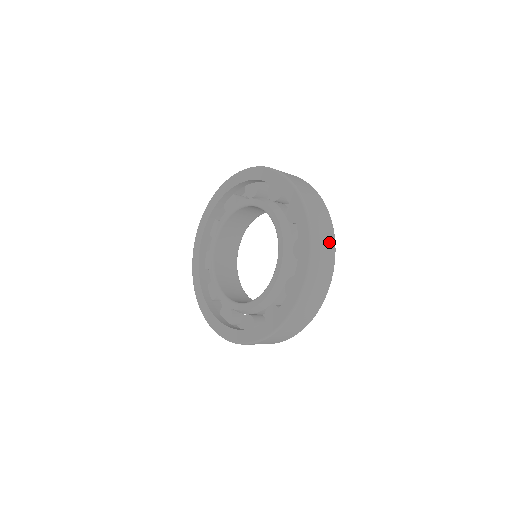
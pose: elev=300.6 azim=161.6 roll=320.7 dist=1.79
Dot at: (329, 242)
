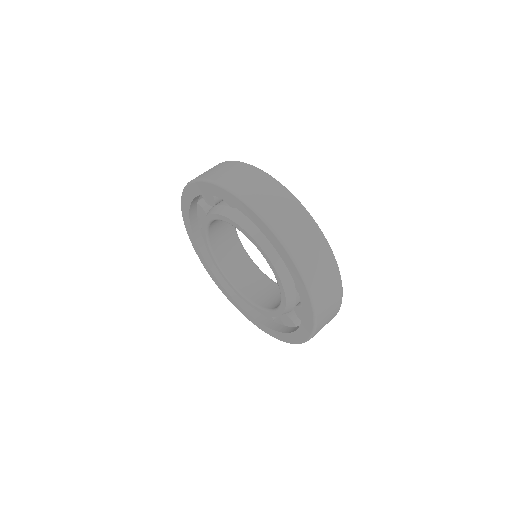
Dot at: (311, 233)
